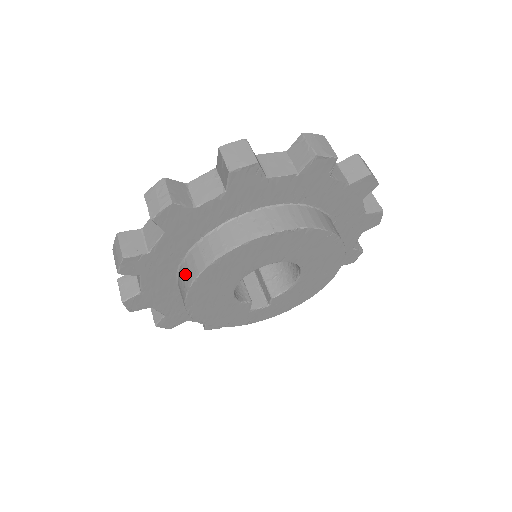
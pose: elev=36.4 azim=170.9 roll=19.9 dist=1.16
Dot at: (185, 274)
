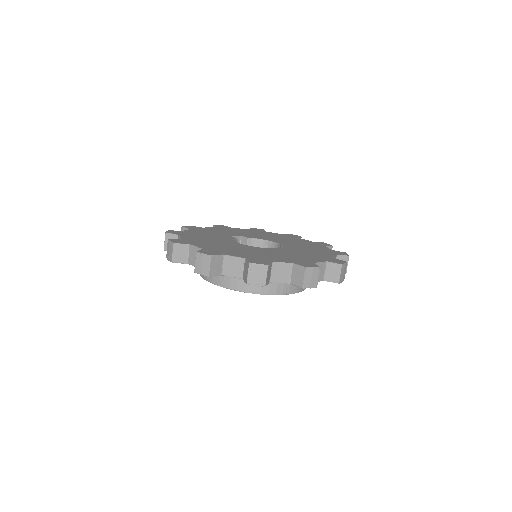
Dot at: (226, 278)
